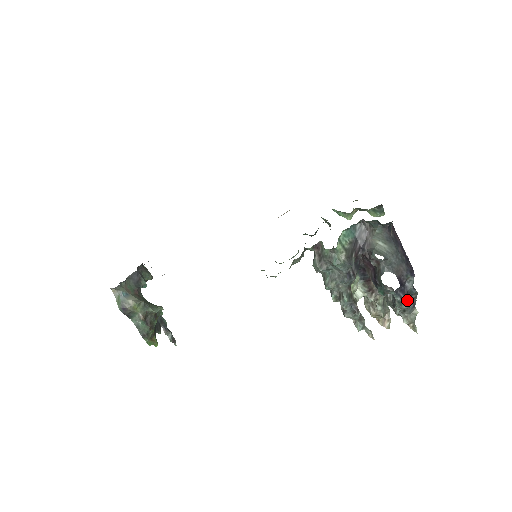
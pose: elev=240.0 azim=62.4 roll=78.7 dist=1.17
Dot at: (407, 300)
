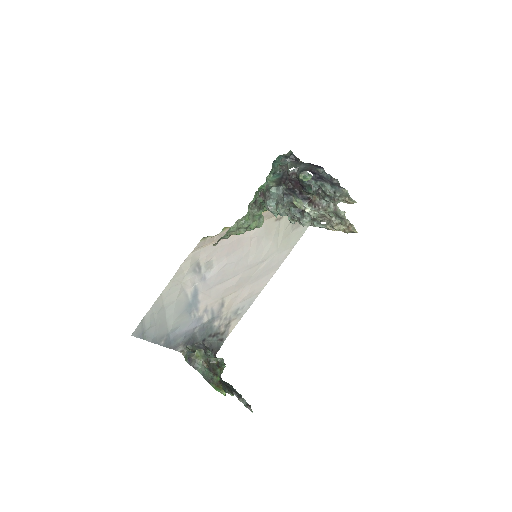
Dot at: (329, 183)
